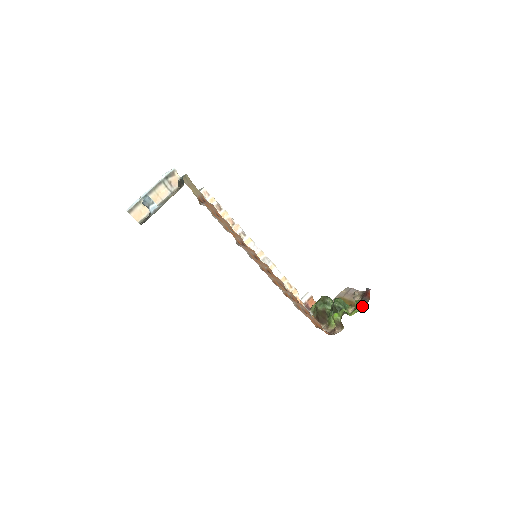
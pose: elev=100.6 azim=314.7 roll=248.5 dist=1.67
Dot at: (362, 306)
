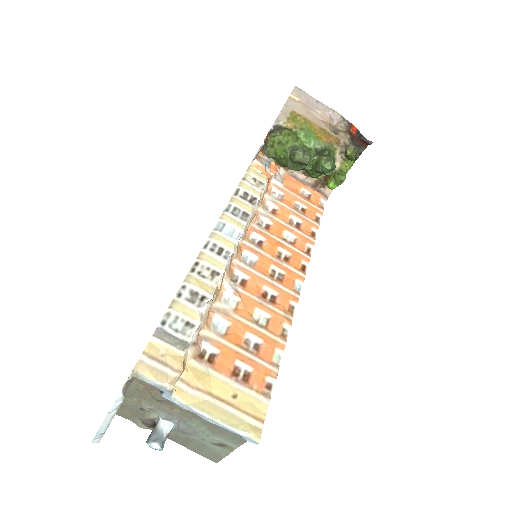
Dot at: (358, 156)
